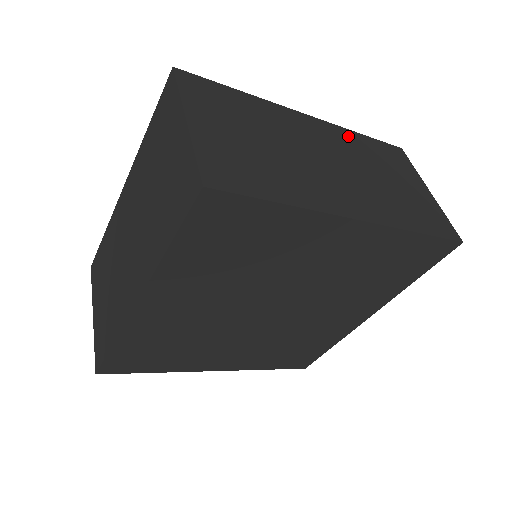
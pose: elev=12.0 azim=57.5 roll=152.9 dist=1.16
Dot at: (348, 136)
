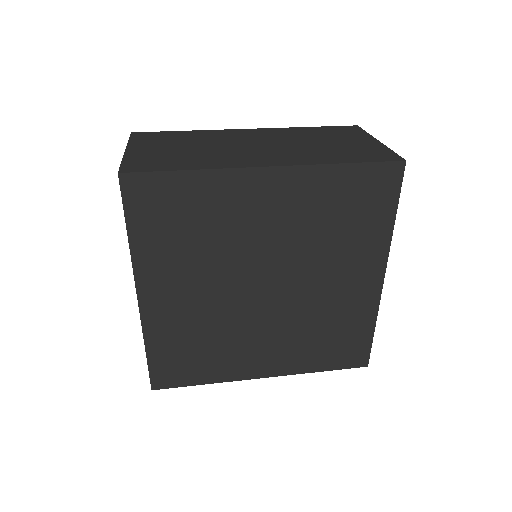
Dot at: (290, 130)
